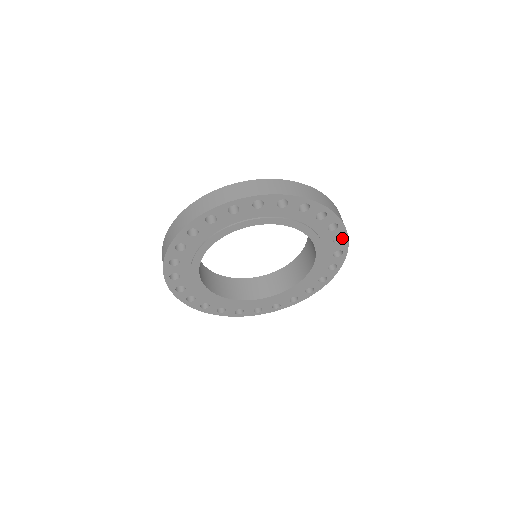
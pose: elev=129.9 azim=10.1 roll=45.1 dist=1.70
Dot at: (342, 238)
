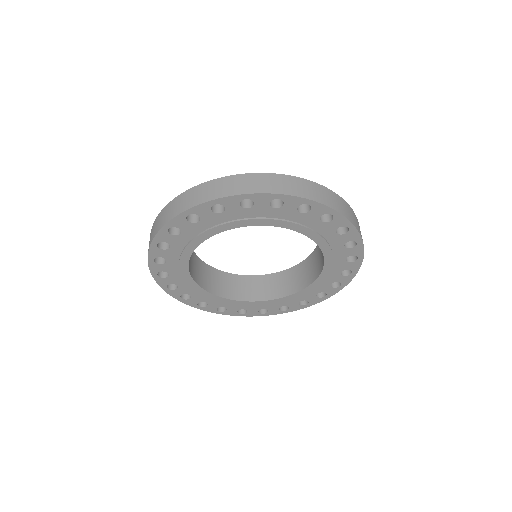
Dot at: (332, 214)
